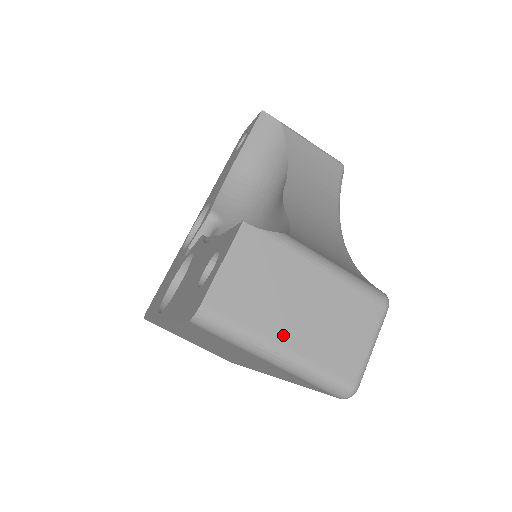
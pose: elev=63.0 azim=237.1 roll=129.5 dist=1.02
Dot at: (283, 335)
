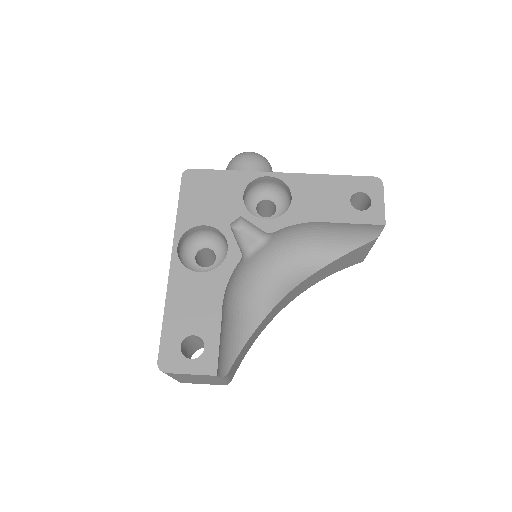
Dot at: occluded
